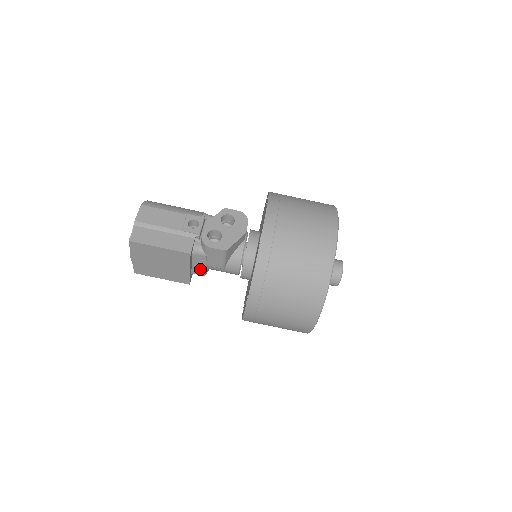
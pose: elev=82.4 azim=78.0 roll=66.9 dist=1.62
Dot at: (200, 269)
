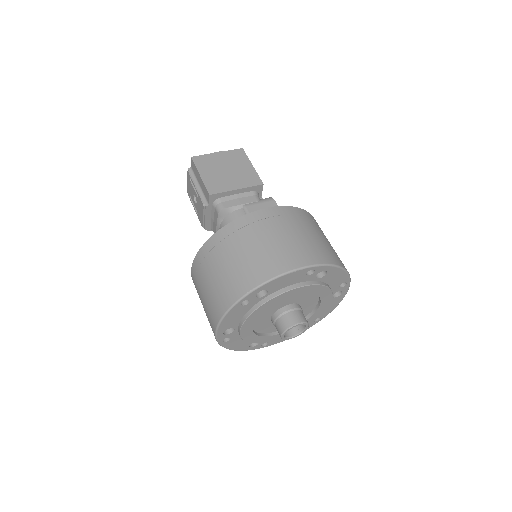
Dot at: (232, 202)
